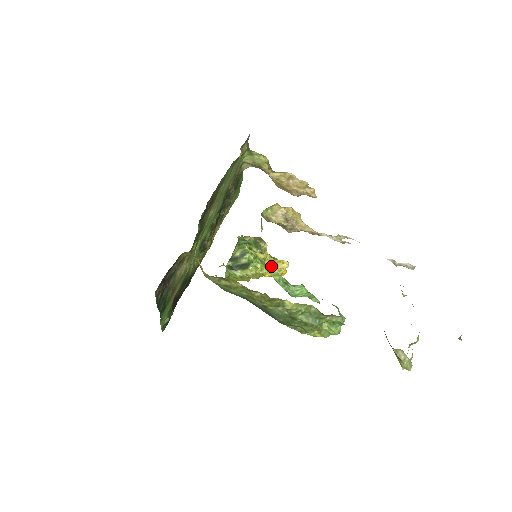
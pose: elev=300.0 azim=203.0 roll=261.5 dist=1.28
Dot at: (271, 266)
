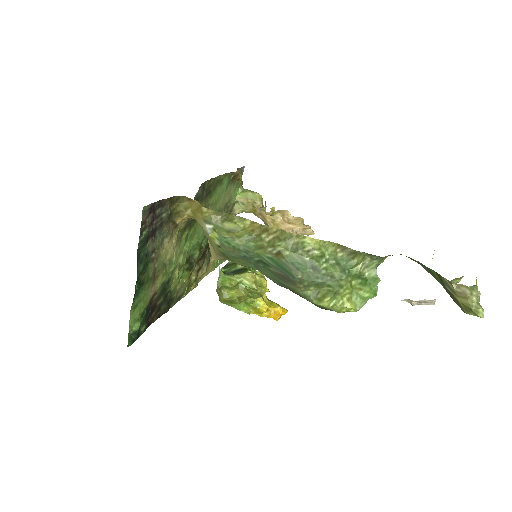
Dot at: occluded
